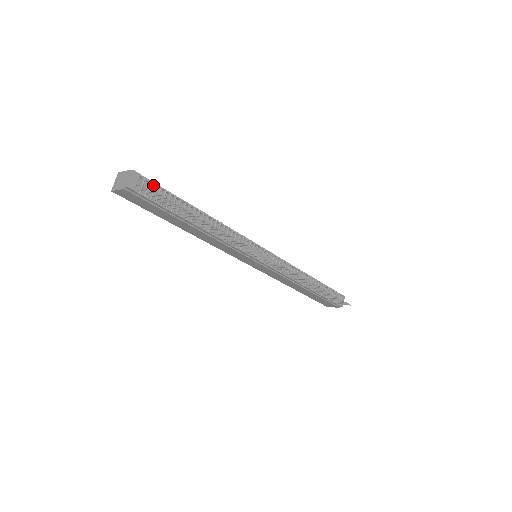
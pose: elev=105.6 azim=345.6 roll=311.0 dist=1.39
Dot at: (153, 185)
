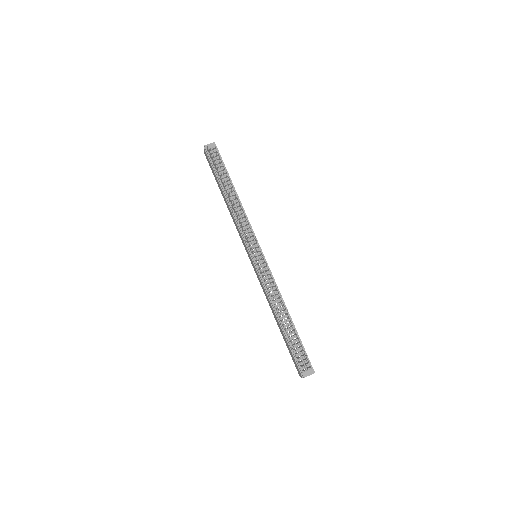
Dot at: (219, 156)
